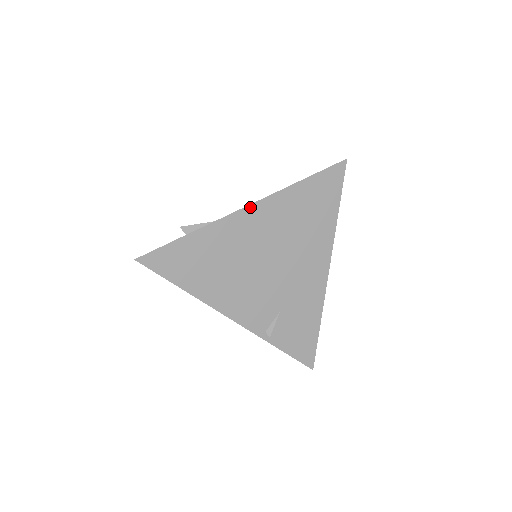
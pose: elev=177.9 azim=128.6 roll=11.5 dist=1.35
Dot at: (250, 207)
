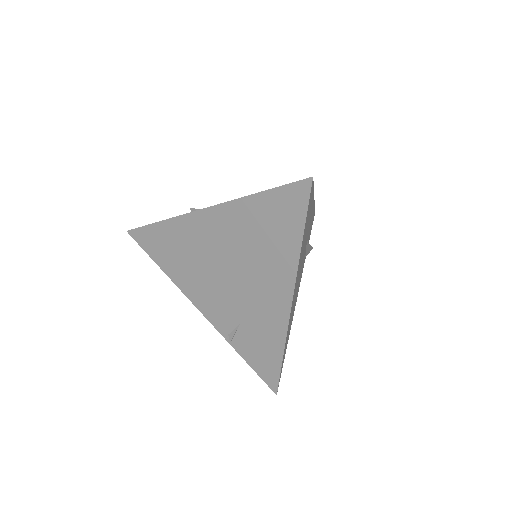
Dot at: (207, 210)
